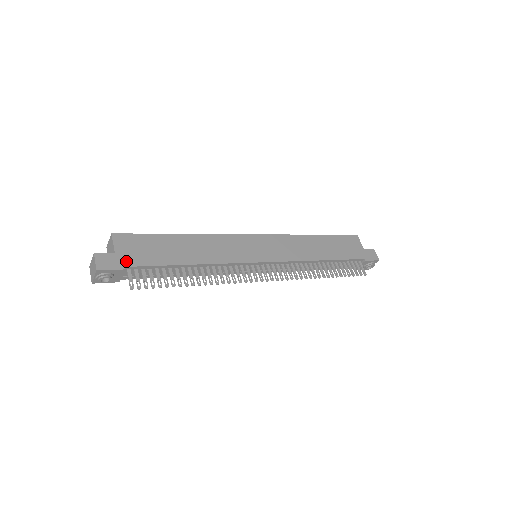
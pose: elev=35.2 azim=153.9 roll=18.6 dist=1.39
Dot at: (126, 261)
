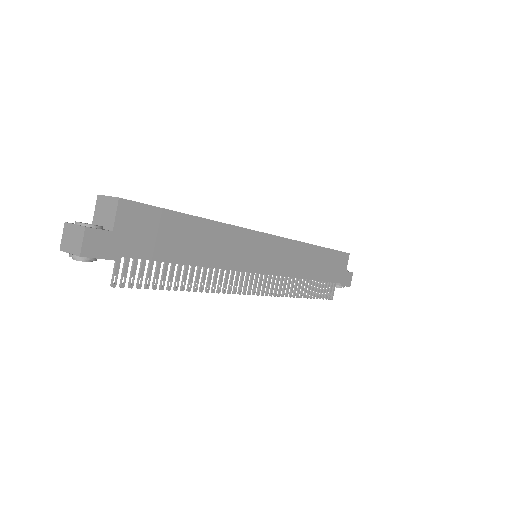
Dot at: (122, 248)
